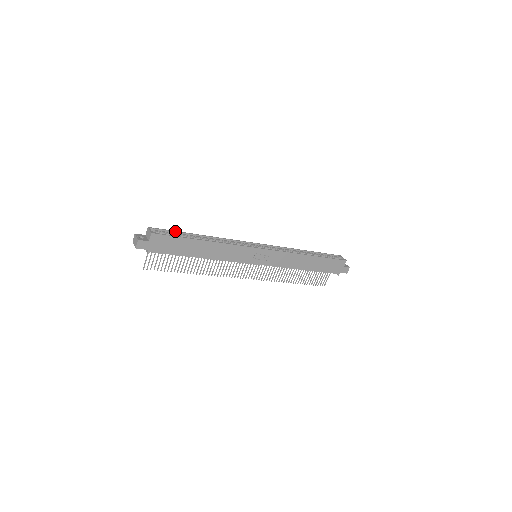
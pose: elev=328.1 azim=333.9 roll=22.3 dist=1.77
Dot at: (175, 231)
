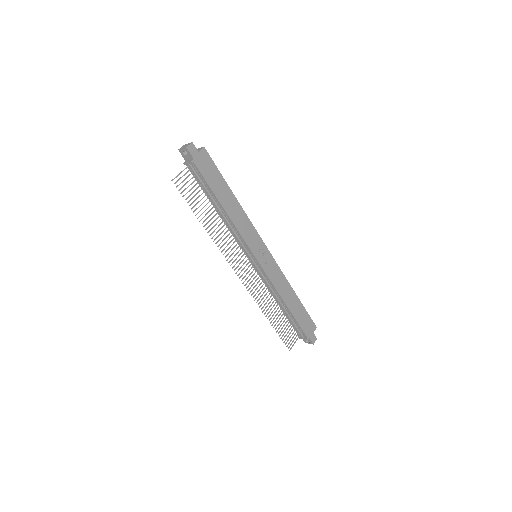
Dot at: occluded
